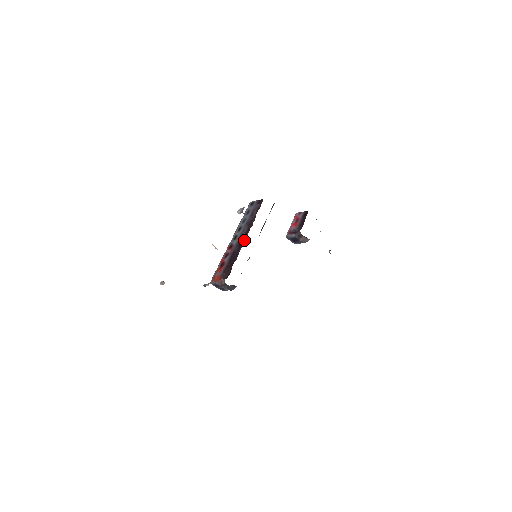
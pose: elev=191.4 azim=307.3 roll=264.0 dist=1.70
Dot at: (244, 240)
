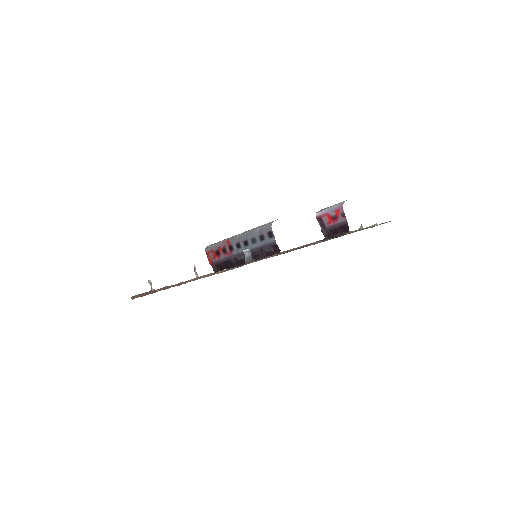
Dot at: (243, 263)
